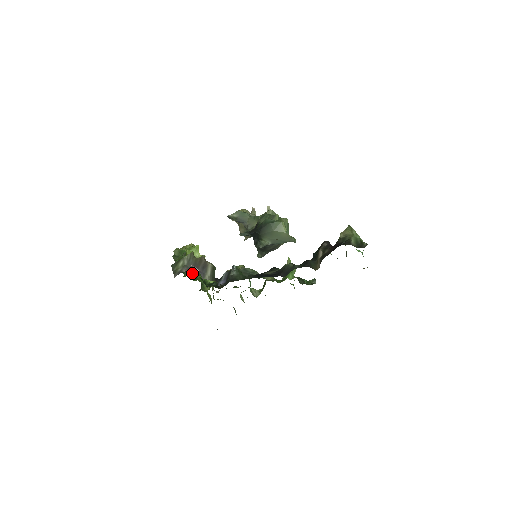
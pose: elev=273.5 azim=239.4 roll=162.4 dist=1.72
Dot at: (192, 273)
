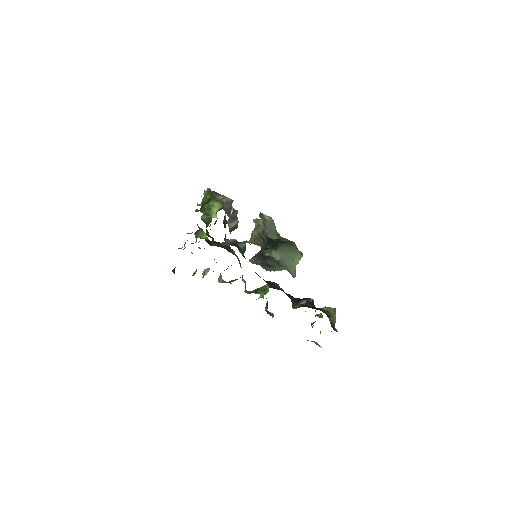
Dot at: (225, 211)
